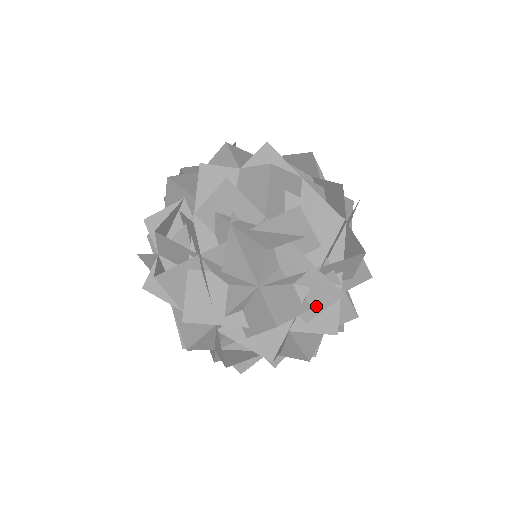
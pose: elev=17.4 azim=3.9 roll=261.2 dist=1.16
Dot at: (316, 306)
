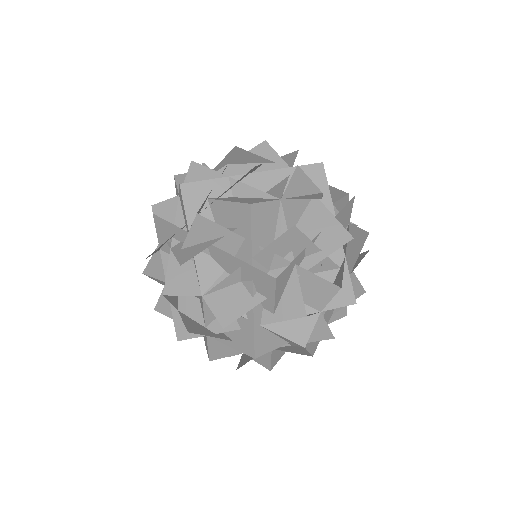
Dot at: (267, 295)
